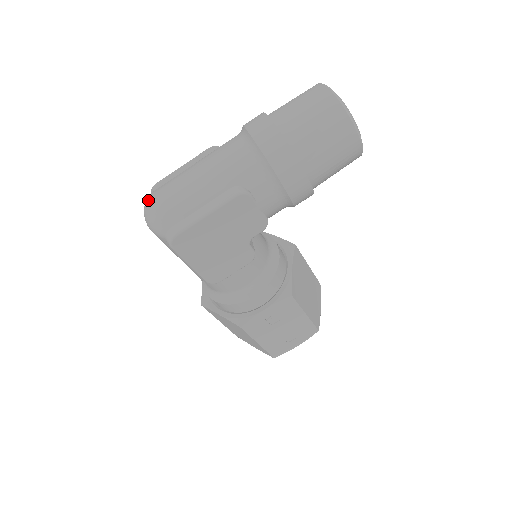
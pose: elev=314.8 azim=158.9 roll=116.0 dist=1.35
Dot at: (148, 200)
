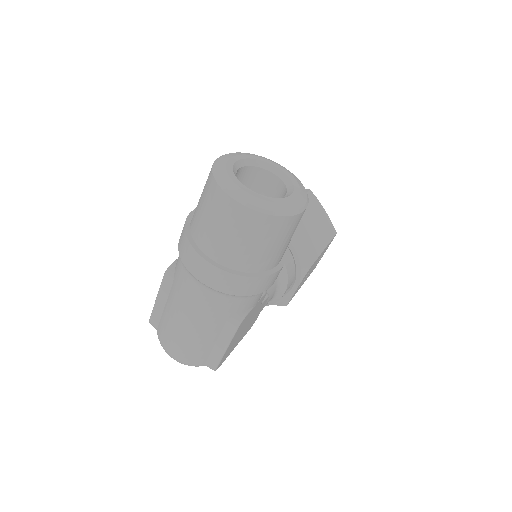
Dot at: (166, 352)
